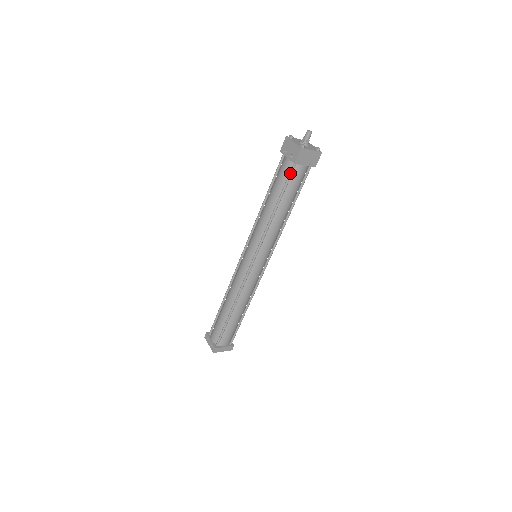
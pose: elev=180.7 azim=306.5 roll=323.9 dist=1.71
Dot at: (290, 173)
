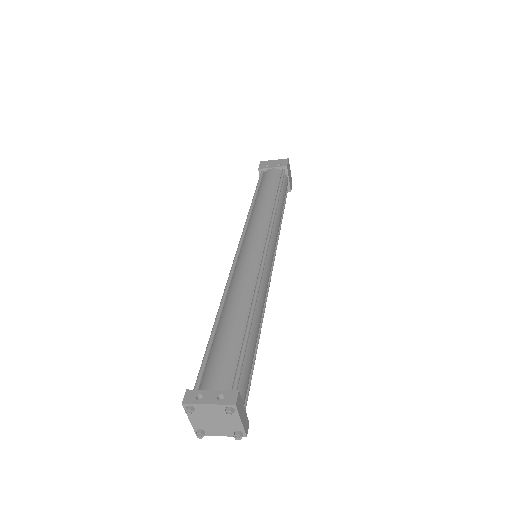
Dot at: (283, 174)
